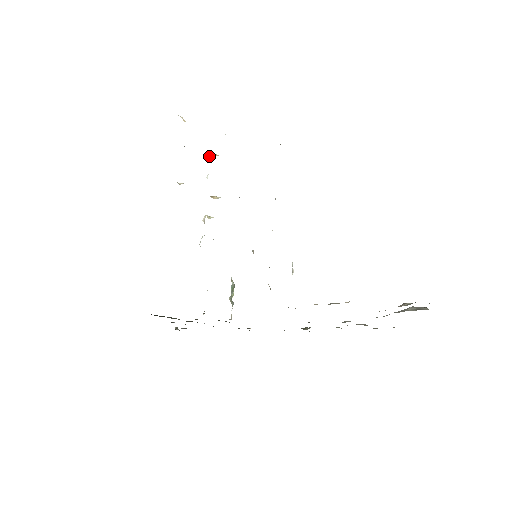
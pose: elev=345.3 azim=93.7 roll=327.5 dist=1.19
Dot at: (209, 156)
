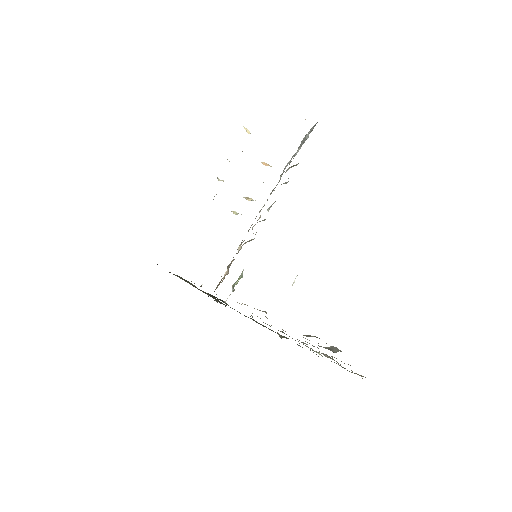
Dot at: occluded
